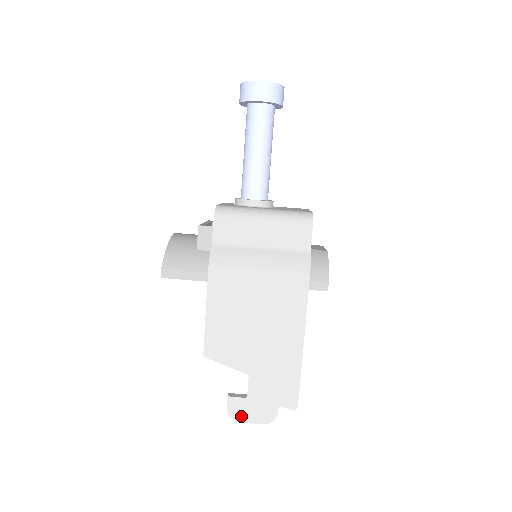
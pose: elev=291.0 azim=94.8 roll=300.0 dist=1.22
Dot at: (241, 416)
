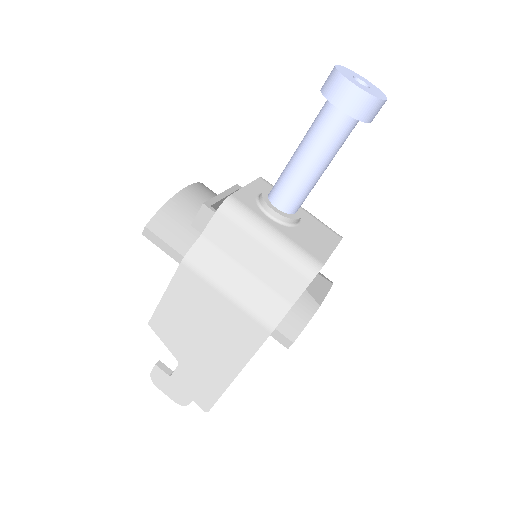
Dot at: (160, 384)
